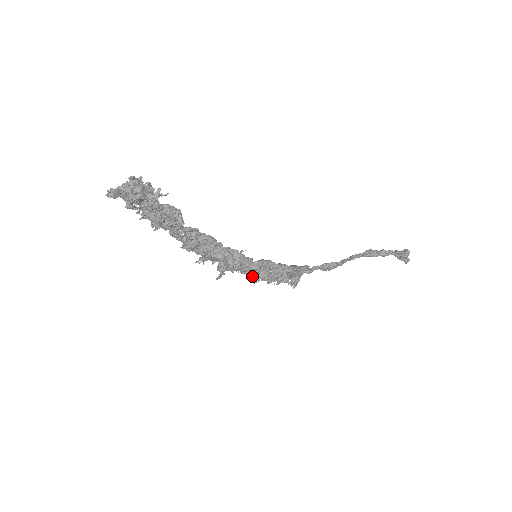
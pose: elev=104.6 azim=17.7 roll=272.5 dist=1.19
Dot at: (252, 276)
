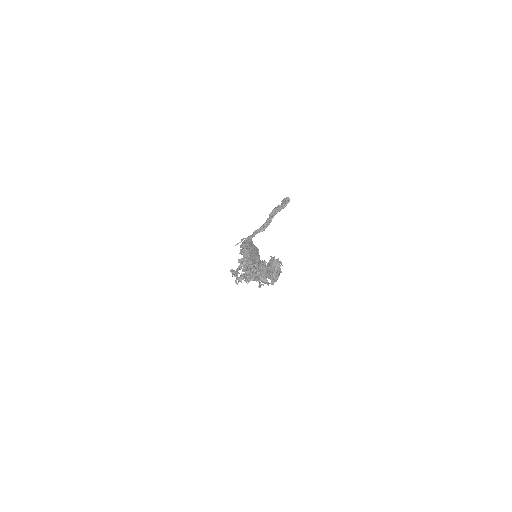
Dot at: occluded
